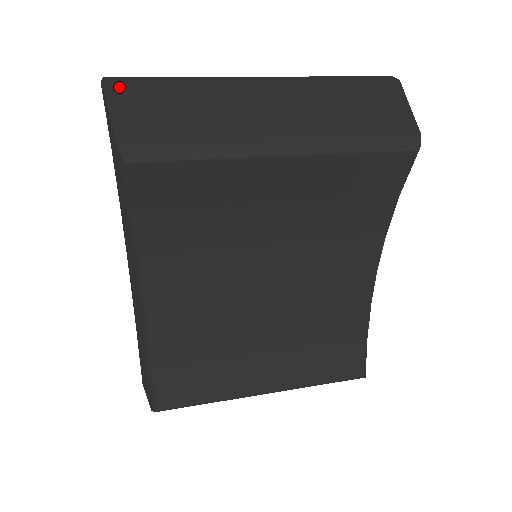
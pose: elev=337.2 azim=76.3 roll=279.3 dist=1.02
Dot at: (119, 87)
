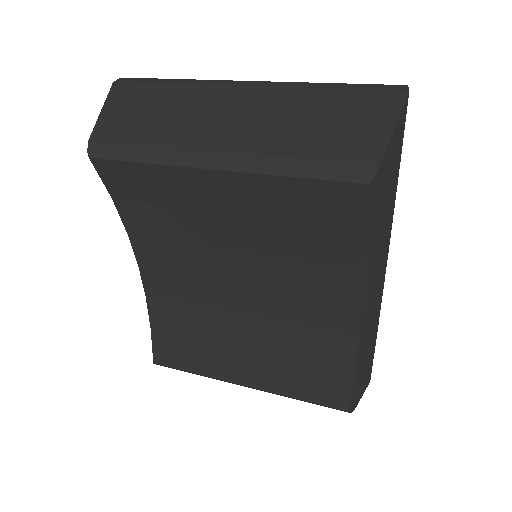
Dot at: (122, 88)
